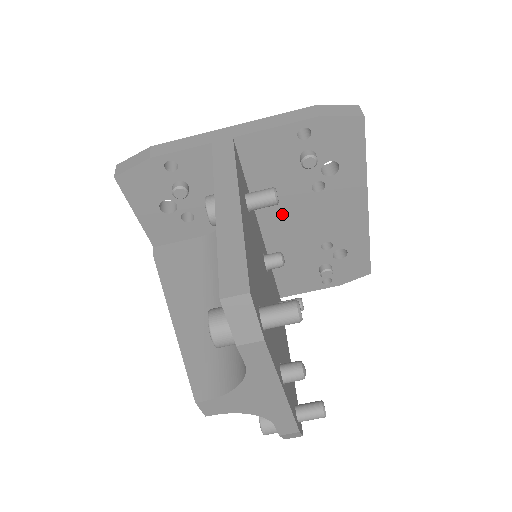
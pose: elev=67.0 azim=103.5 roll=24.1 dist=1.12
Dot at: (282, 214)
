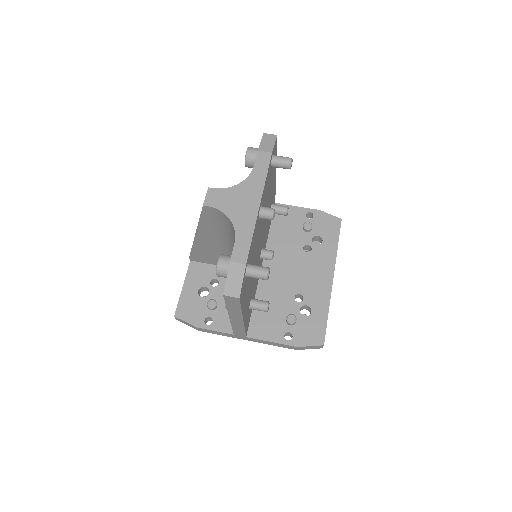
Dot at: (280, 258)
